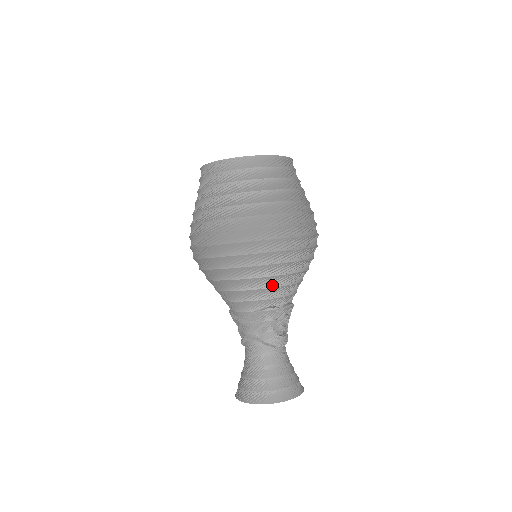
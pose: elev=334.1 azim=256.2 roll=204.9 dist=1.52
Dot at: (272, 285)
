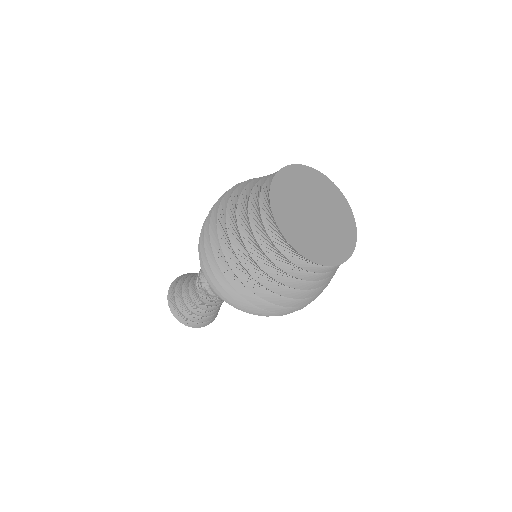
Dot at: occluded
